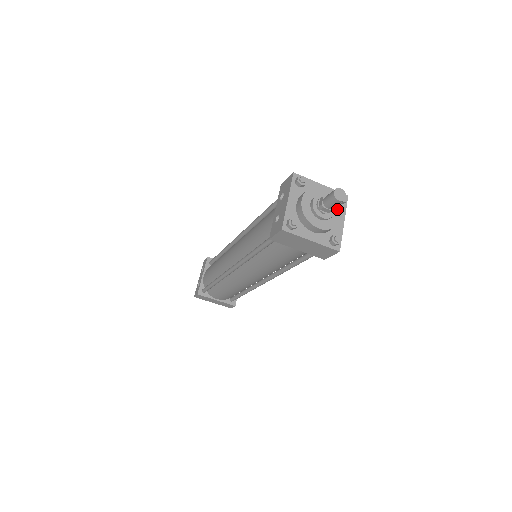
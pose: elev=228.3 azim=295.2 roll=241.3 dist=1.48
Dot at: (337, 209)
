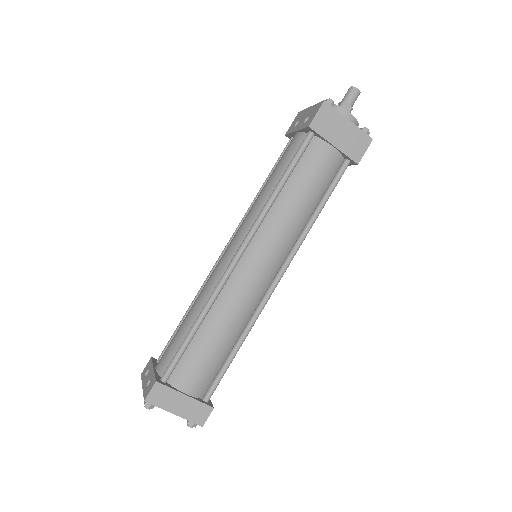
Dot at: occluded
